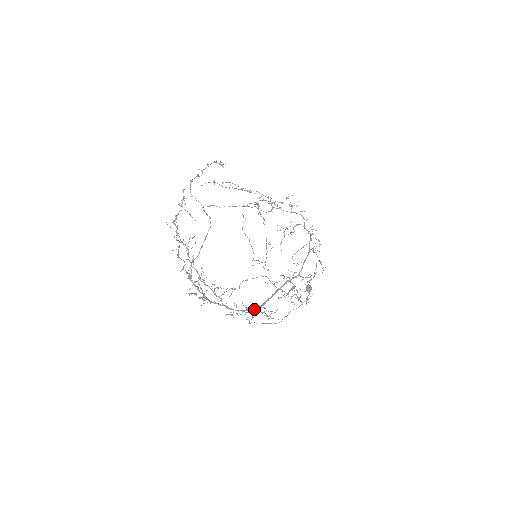
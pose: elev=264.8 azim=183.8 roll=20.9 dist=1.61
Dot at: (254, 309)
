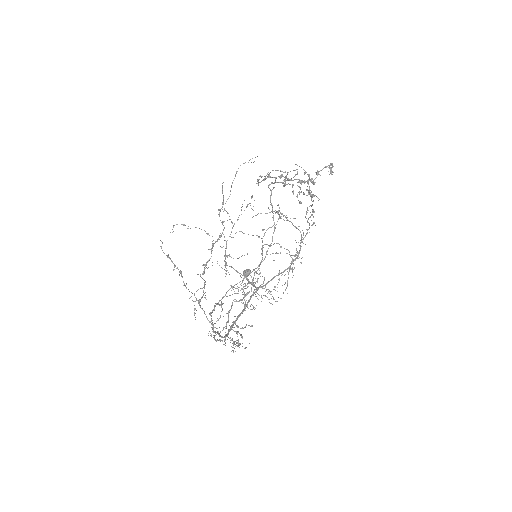
Dot at: occluded
